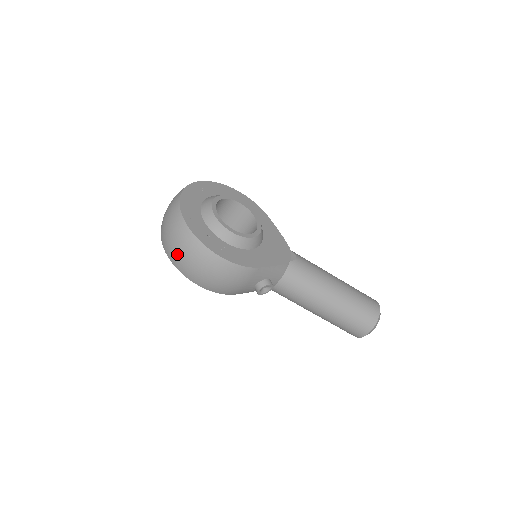
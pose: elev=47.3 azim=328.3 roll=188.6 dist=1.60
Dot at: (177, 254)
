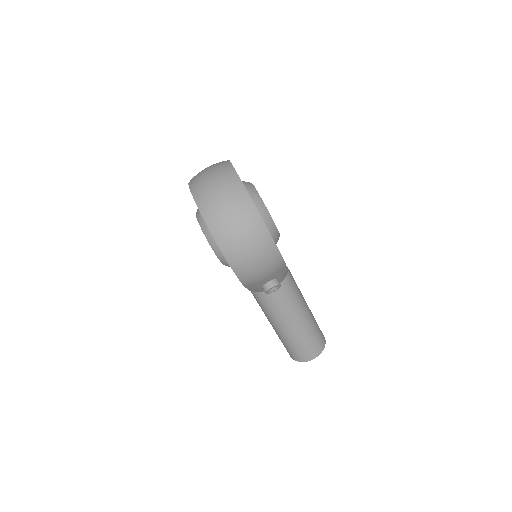
Dot at: (227, 222)
